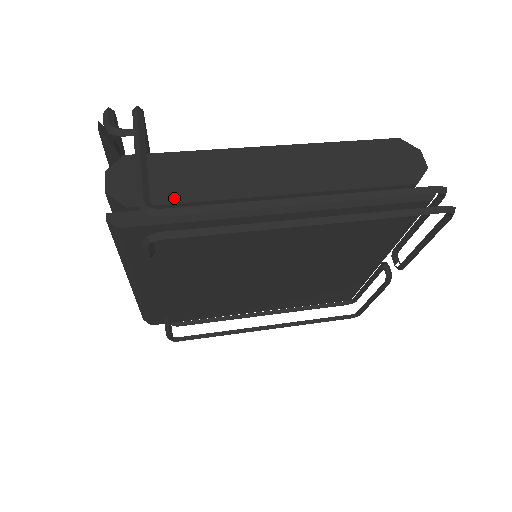
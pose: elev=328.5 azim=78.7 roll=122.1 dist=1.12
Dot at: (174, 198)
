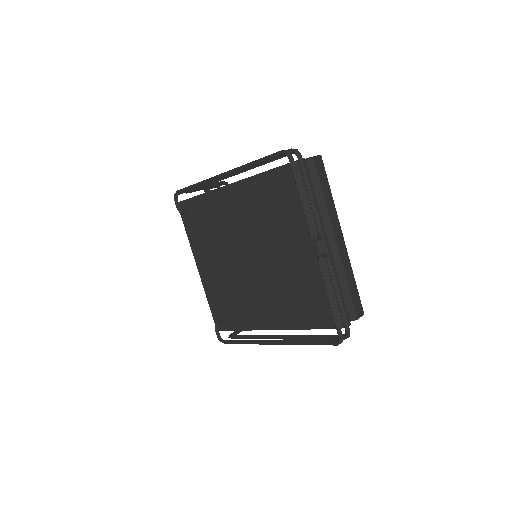
Dot at: occluded
